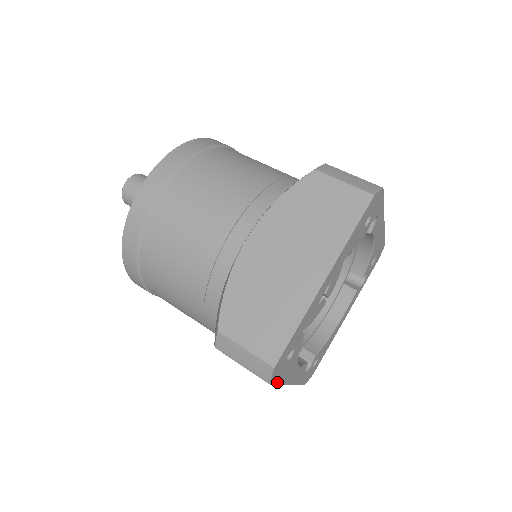
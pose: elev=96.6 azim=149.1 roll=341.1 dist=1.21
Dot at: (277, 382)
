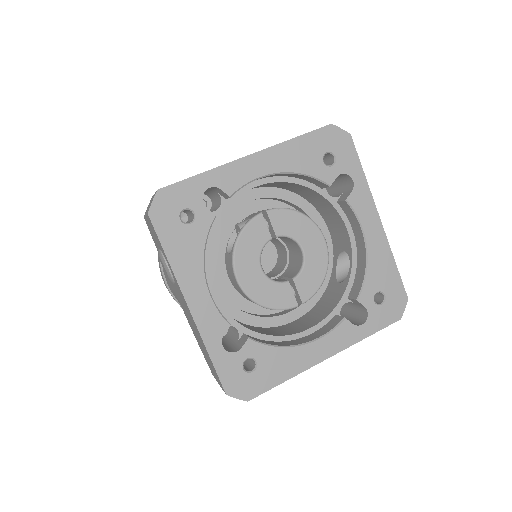
Dot at: (162, 240)
